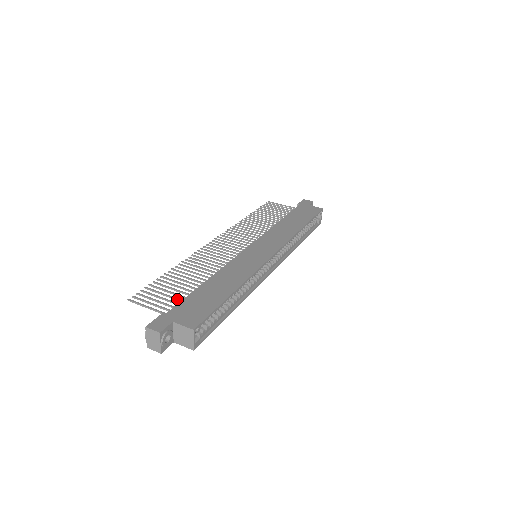
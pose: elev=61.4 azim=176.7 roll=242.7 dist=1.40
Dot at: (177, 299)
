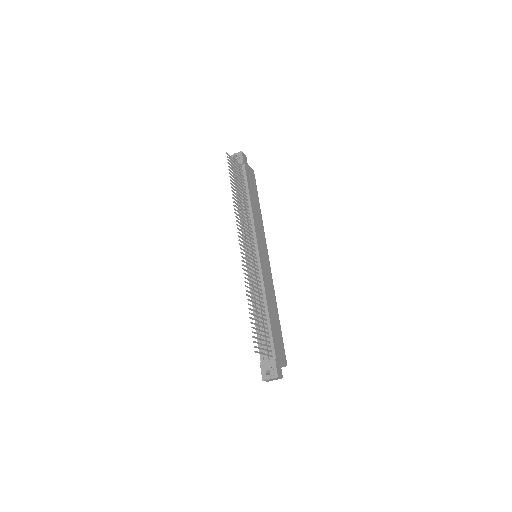
Dot at: (267, 337)
